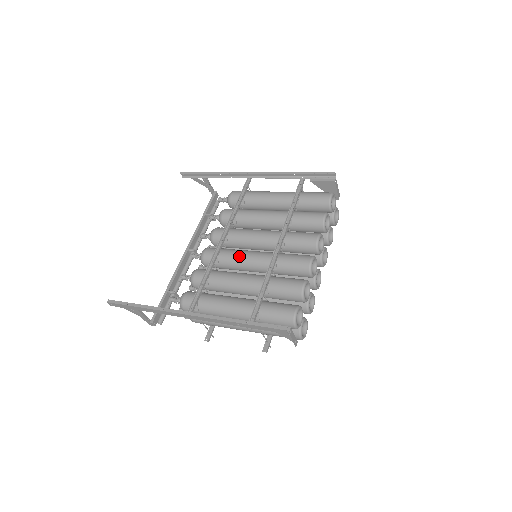
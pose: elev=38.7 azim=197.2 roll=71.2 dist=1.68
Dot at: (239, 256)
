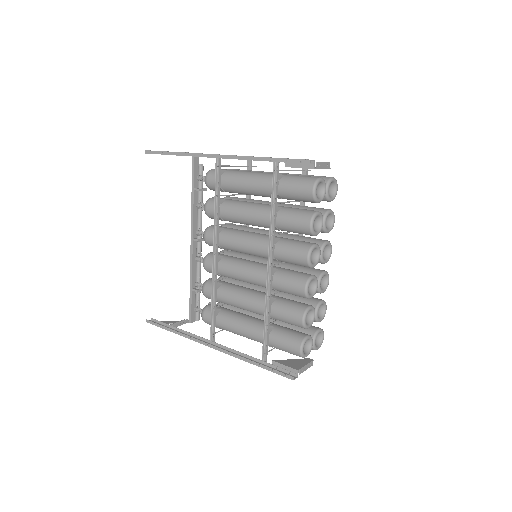
Dot at: (236, 275)
